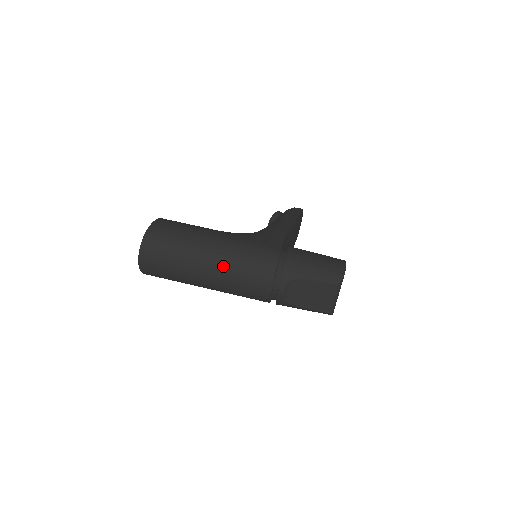
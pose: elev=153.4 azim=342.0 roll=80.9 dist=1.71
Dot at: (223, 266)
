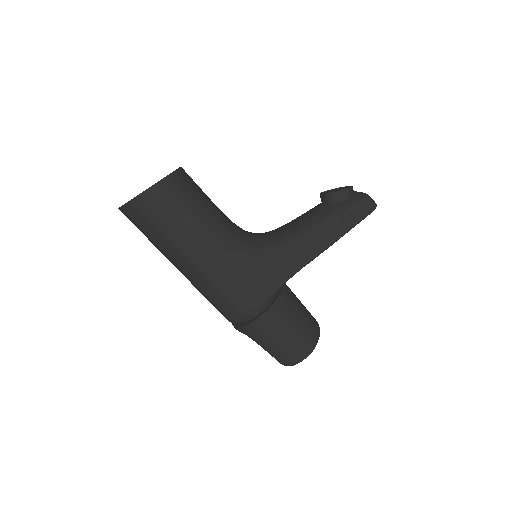
Dot at: (193, 282)
